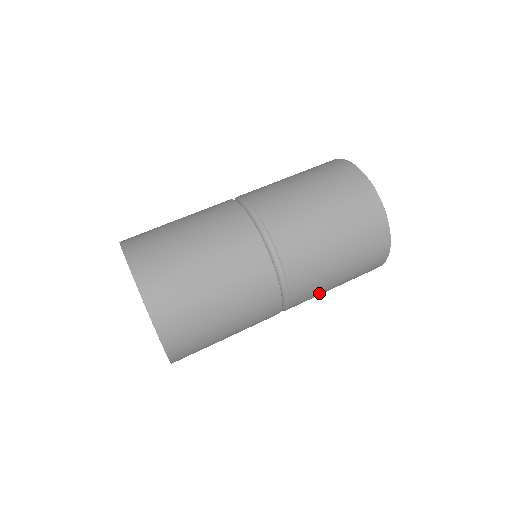
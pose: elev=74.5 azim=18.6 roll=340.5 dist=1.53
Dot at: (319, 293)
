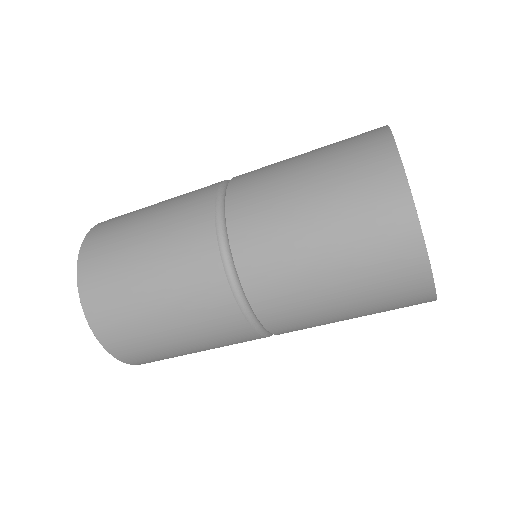
Dot at: (307, 304)
